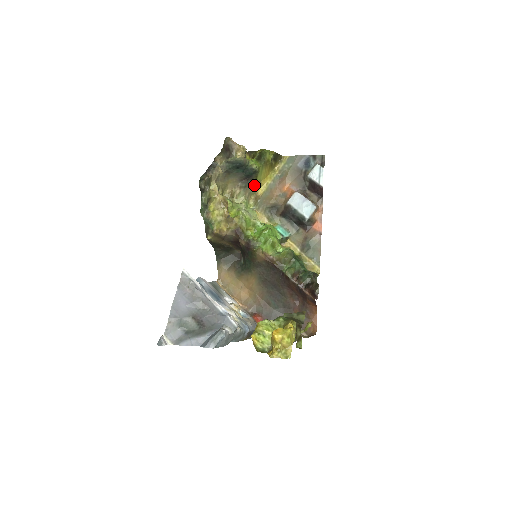
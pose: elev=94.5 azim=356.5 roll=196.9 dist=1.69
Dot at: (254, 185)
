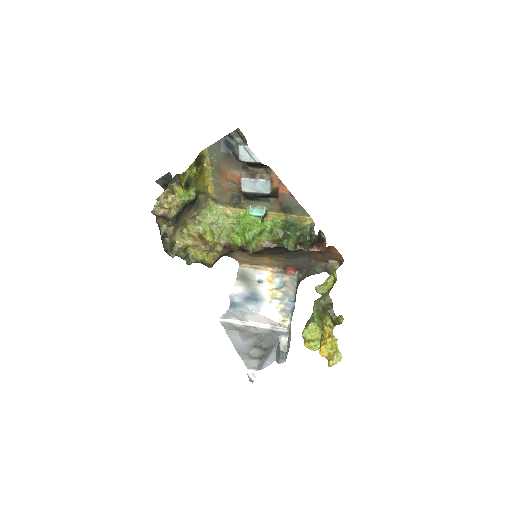
Dot at: (202, 195)
